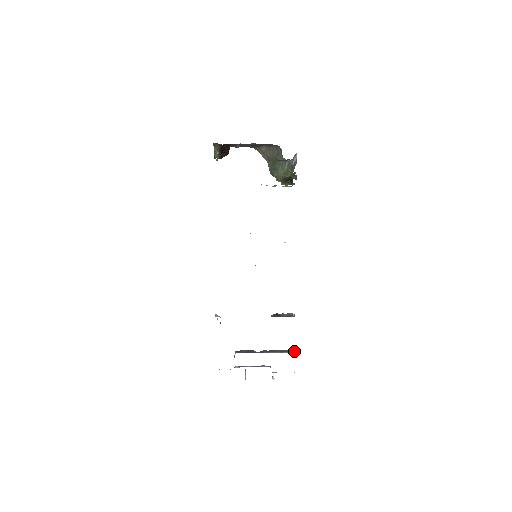
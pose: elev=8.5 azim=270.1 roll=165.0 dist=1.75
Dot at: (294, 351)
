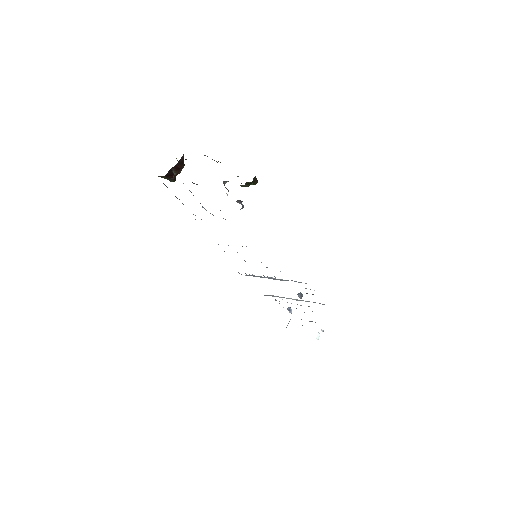
Dot at: occluded
